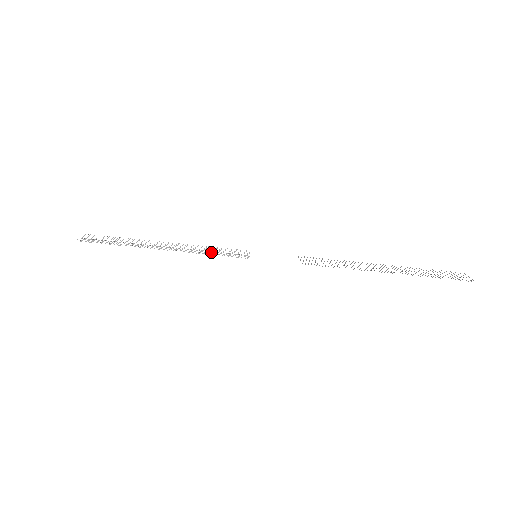
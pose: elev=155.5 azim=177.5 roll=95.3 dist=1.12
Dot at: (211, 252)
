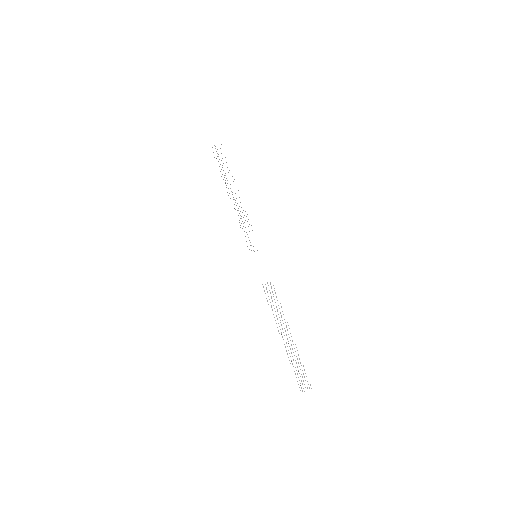
Dot at: occluded
